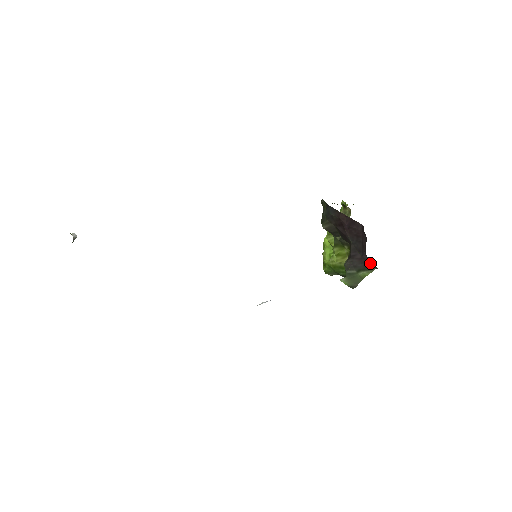
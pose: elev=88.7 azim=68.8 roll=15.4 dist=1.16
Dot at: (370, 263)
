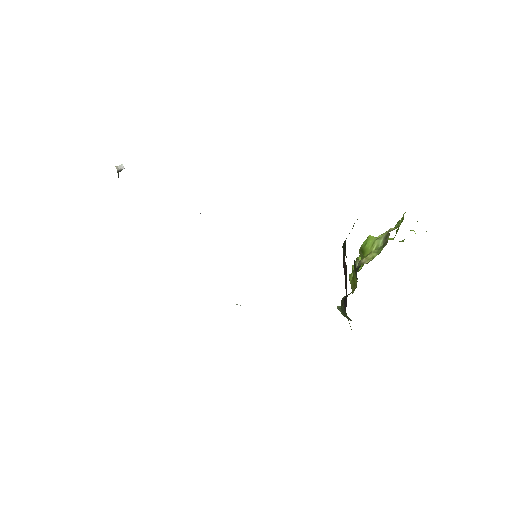
Dot at: occluded
